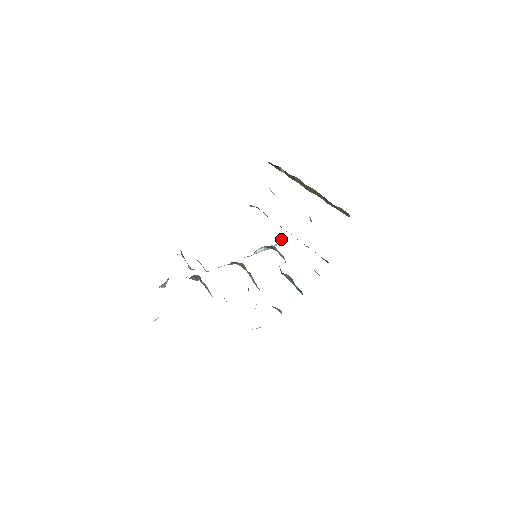
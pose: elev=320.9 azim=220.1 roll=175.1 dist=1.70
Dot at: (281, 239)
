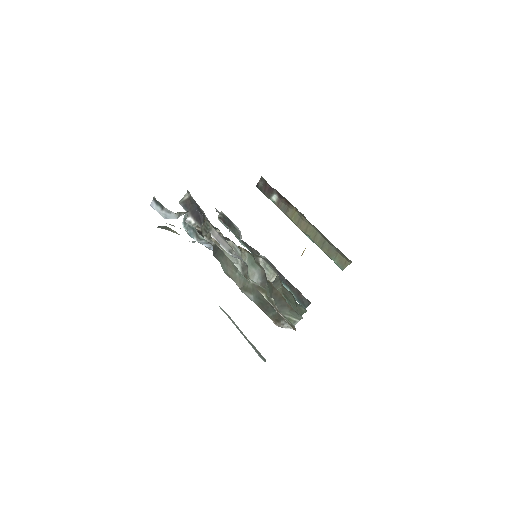
Dot at: occluded
